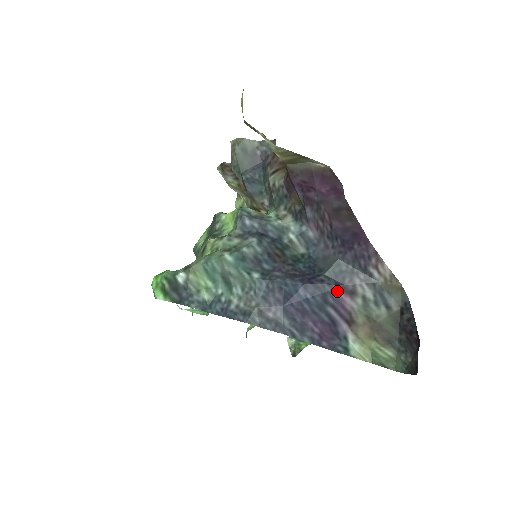
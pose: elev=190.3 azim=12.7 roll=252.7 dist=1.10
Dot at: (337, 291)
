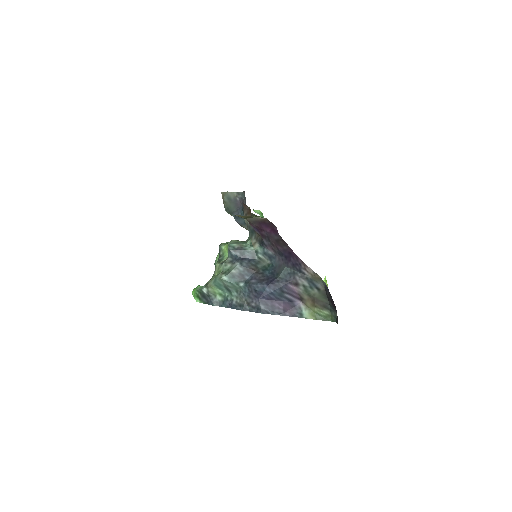
Dot at: (288, 285)
